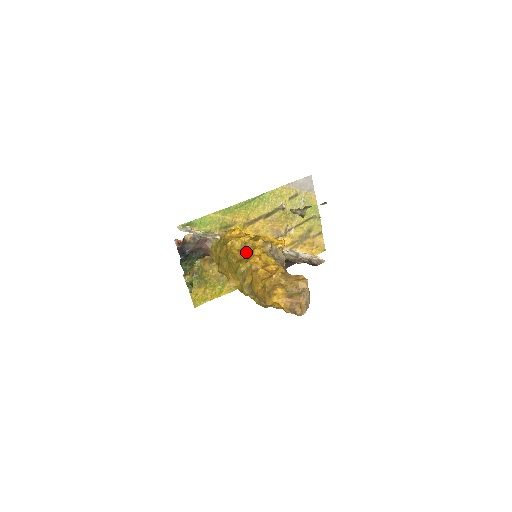
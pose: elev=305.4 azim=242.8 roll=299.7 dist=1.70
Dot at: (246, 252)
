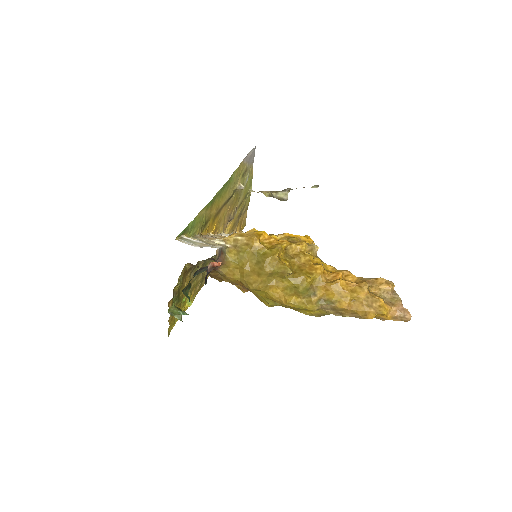
Dot at: (295, 261)
